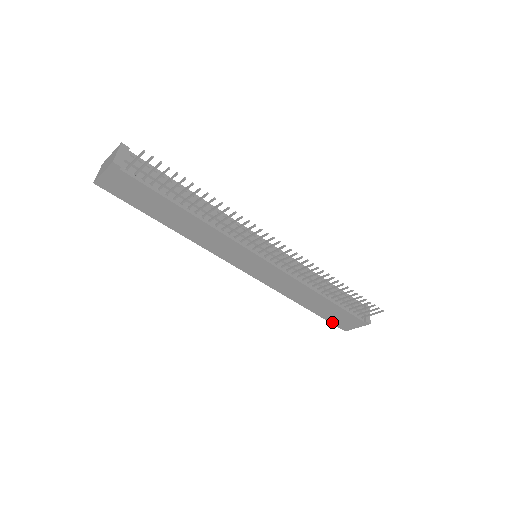
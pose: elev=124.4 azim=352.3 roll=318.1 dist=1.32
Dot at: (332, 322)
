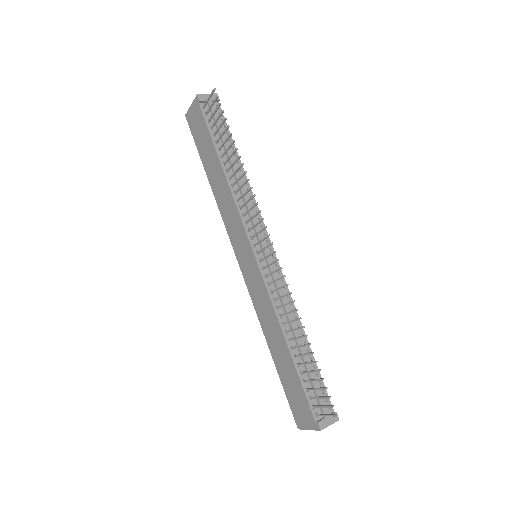
Dot at: (289, 401)
